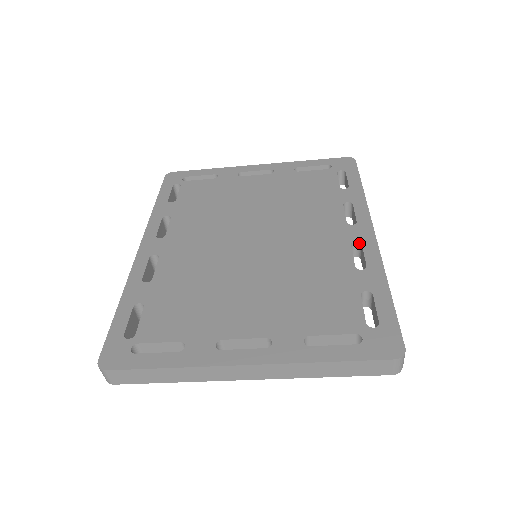
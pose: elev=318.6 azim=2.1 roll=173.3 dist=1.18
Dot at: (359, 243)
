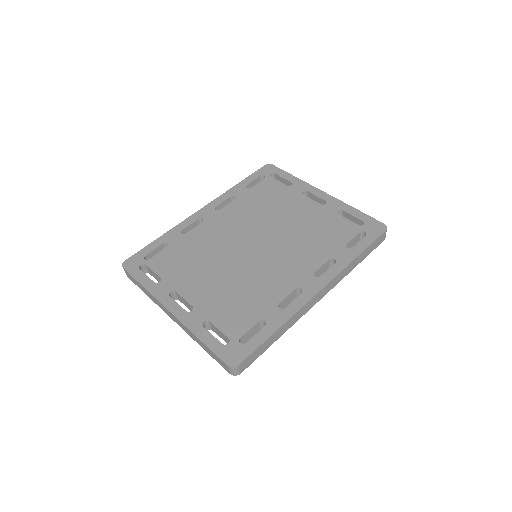
Dot at: (302, 291)
